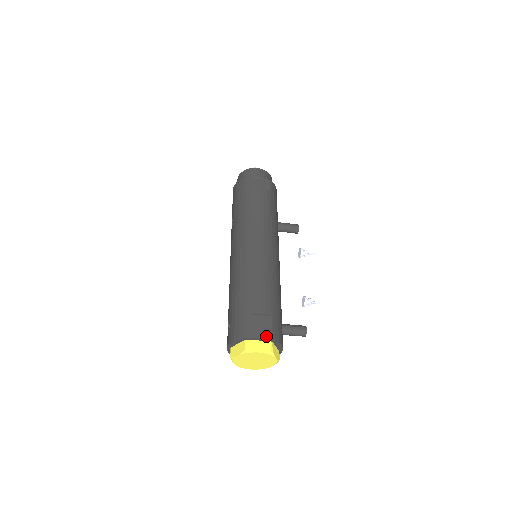
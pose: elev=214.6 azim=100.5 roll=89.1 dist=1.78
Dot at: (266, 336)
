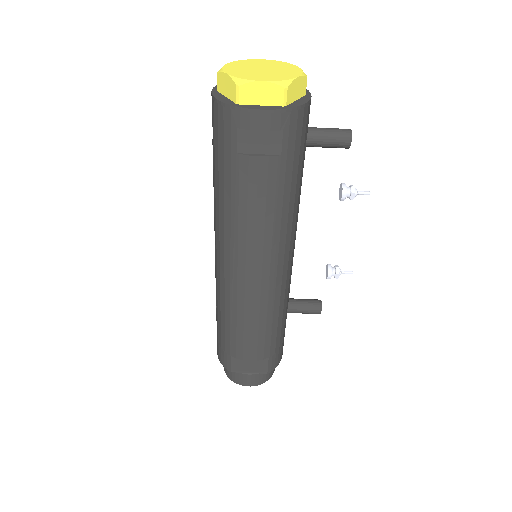
Dot at: occluded
